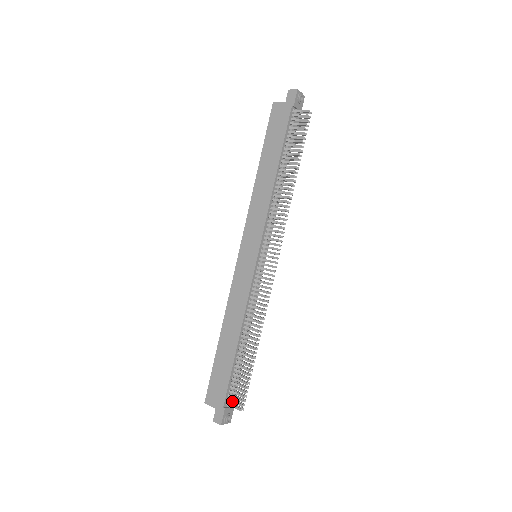
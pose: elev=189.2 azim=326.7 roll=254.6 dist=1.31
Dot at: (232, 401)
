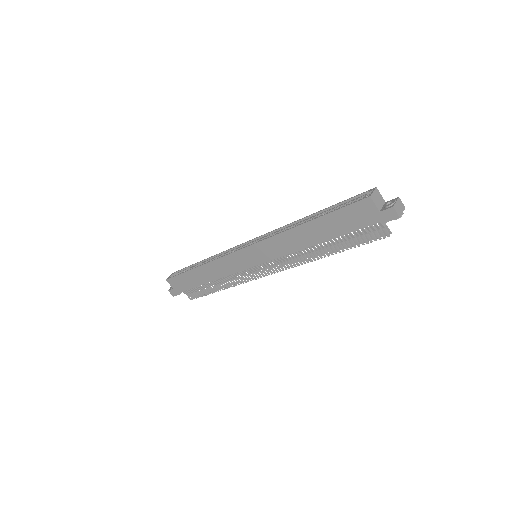
Dot at: (187, 293)
